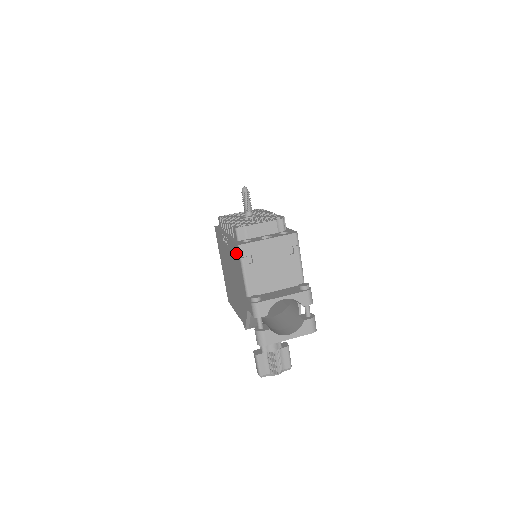
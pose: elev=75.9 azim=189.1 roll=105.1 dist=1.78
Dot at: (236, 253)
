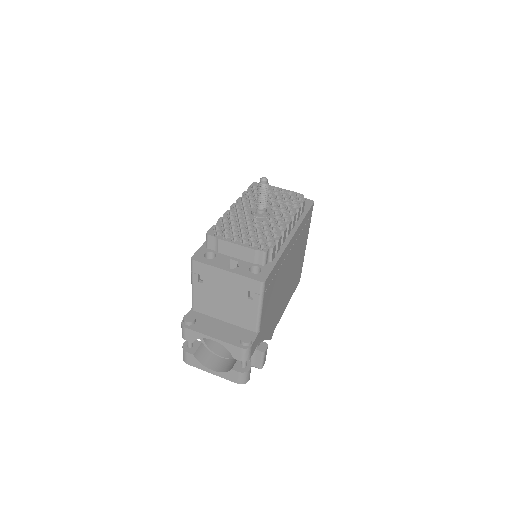
Dot at: occluded
